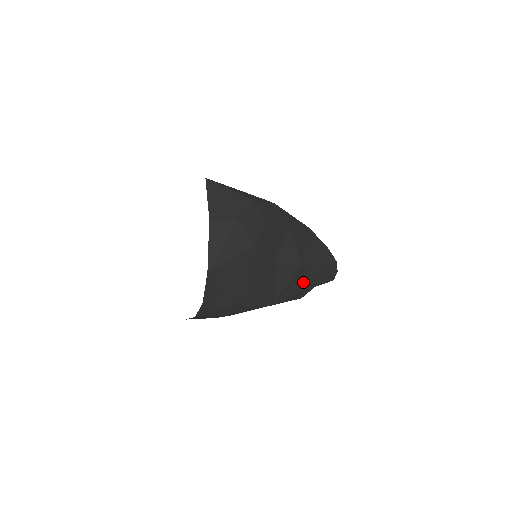
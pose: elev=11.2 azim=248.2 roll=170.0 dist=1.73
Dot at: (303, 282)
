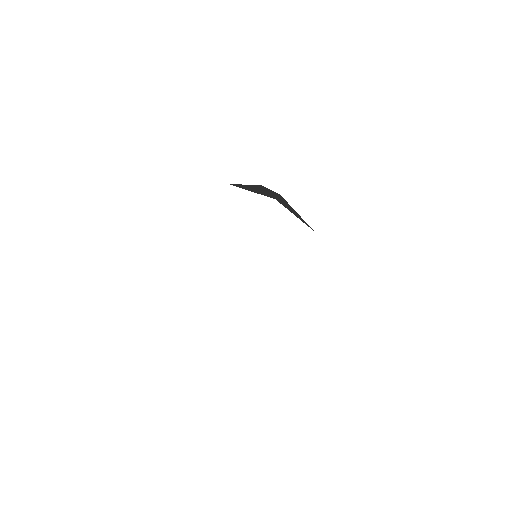
Dot at: occluded
